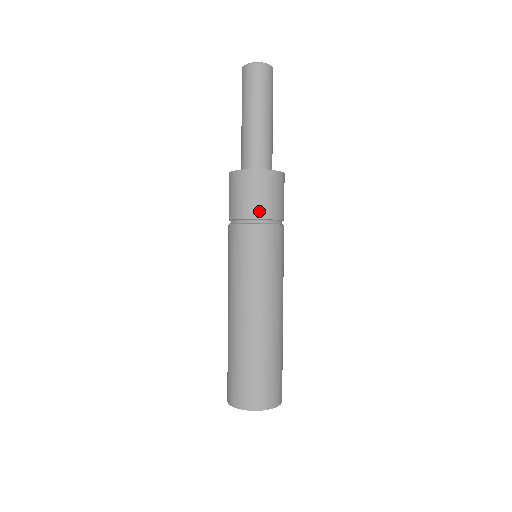
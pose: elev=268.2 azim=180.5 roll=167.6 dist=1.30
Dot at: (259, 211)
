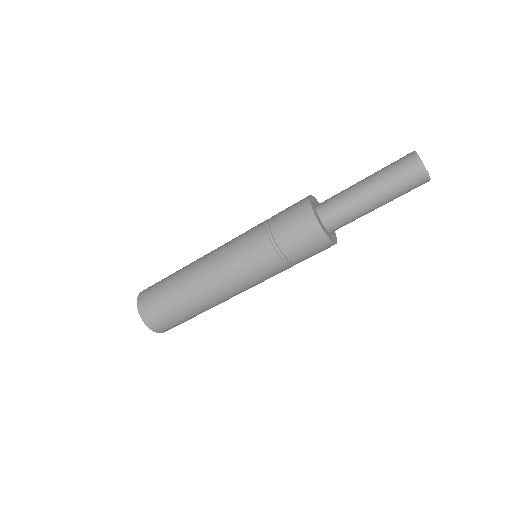
Dot at: (285, 243)
